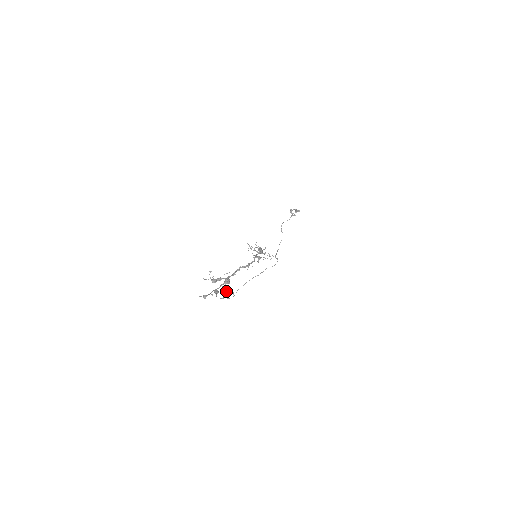
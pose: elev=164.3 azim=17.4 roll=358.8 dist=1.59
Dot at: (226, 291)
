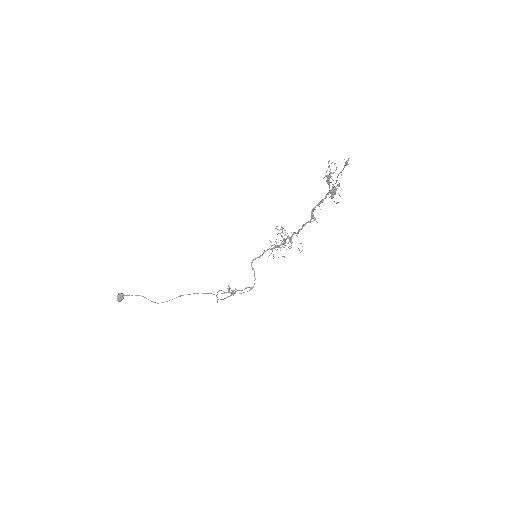
Dot at: (333, 195)
